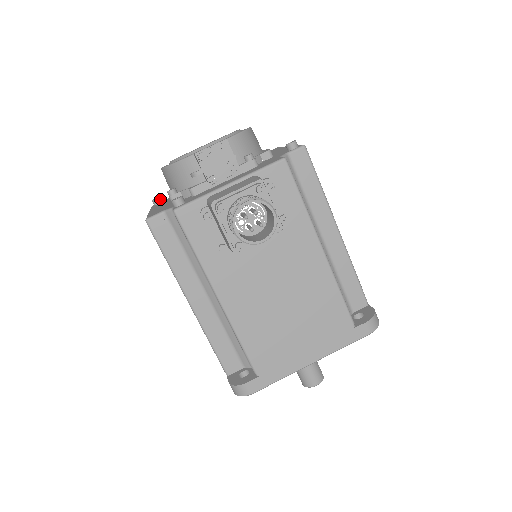
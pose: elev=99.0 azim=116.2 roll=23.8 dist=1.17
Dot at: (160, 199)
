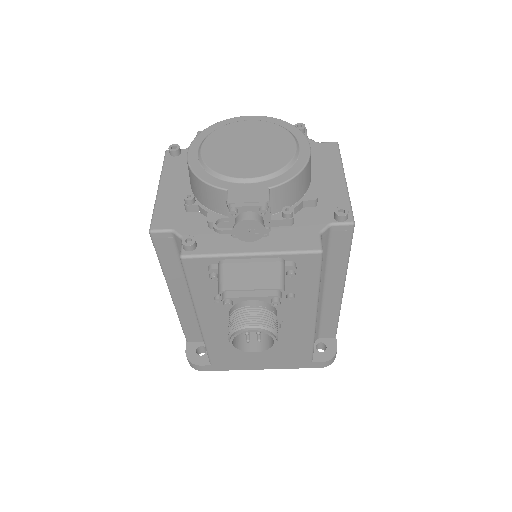
Dot at: (178, 151)
